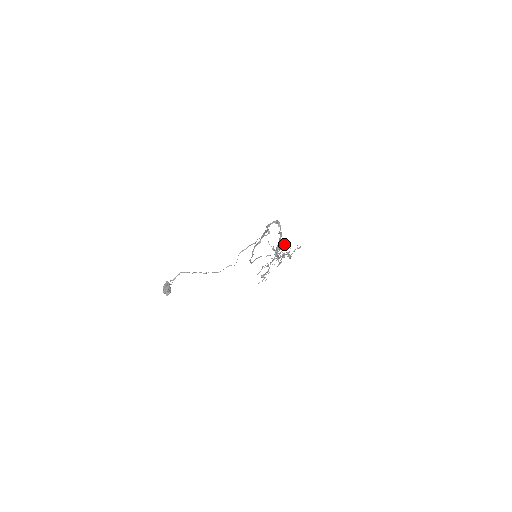
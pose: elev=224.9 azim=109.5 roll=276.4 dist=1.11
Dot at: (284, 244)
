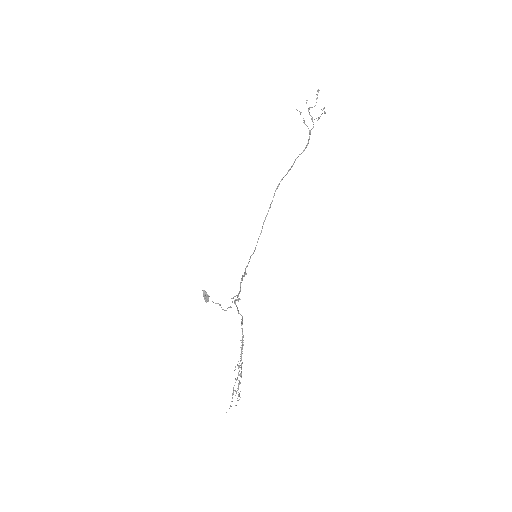
Dot at: occluded
